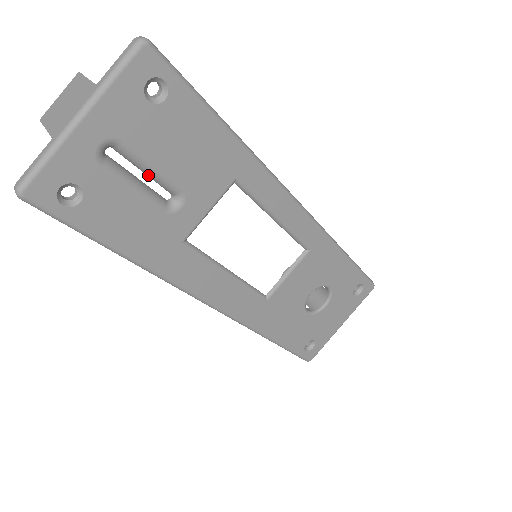
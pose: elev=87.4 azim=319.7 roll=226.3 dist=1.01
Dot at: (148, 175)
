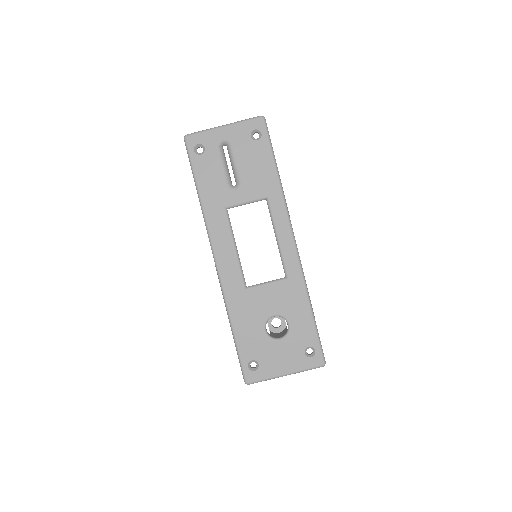
Dot at: (232, 167)
